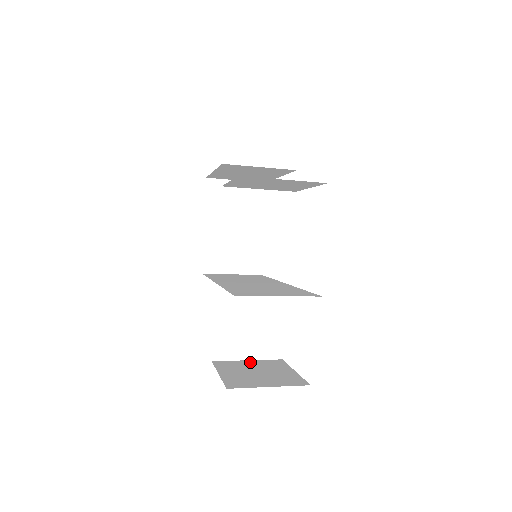
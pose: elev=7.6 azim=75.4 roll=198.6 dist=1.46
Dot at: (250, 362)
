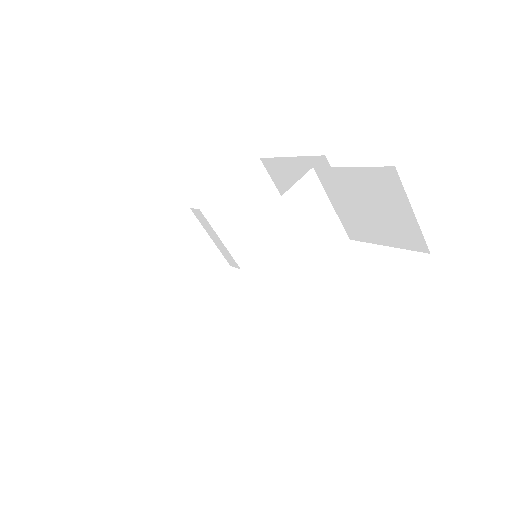
Dot at: occluded
